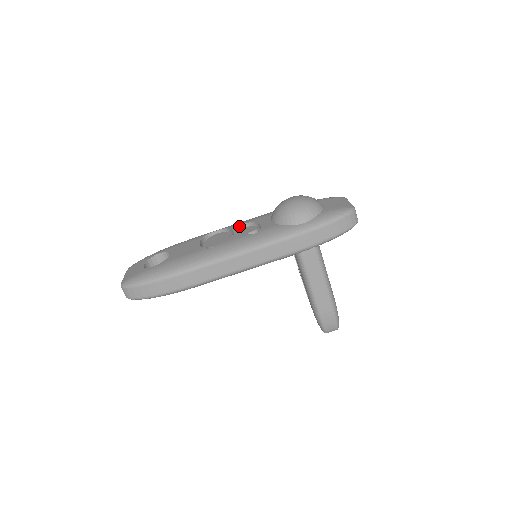
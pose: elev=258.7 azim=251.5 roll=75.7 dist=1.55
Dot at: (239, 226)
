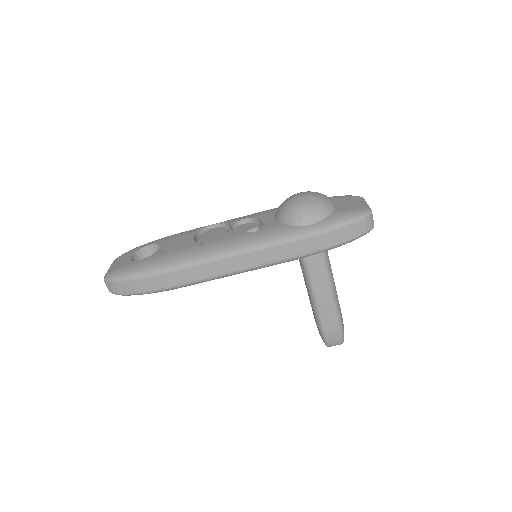
Dot at: (239, 221)
